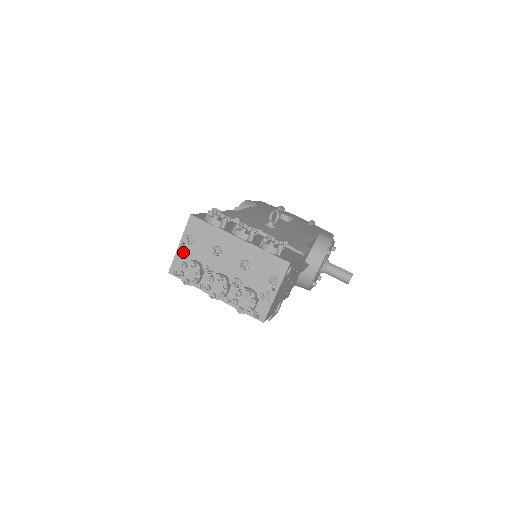
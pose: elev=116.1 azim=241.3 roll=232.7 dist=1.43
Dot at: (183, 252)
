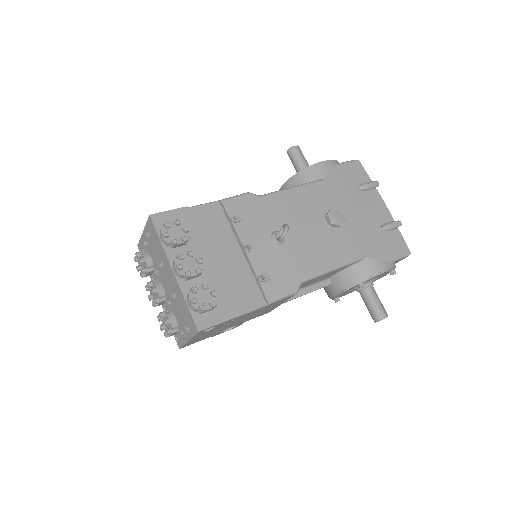
Dot at: occluded
